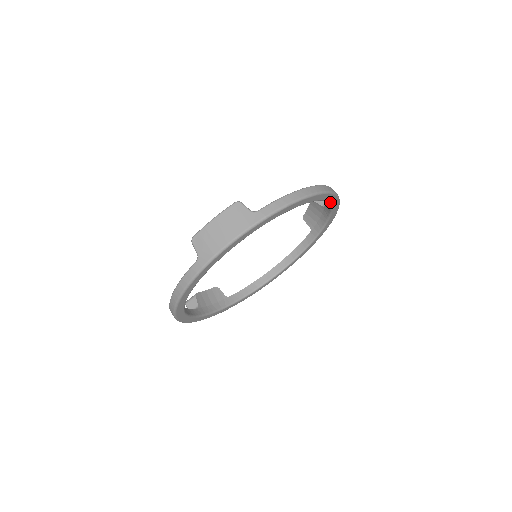
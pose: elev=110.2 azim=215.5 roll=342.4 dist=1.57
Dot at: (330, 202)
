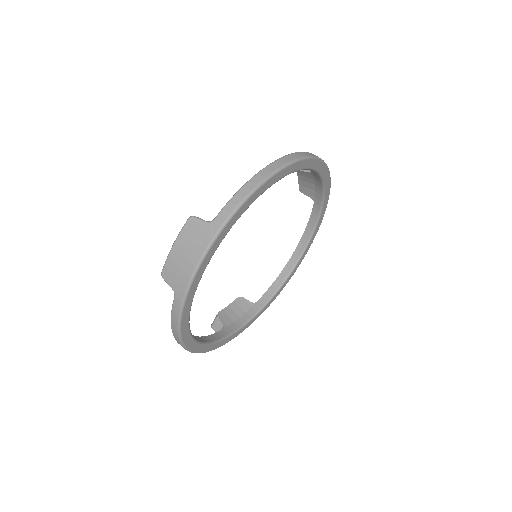
Dot at: (308, 168)
